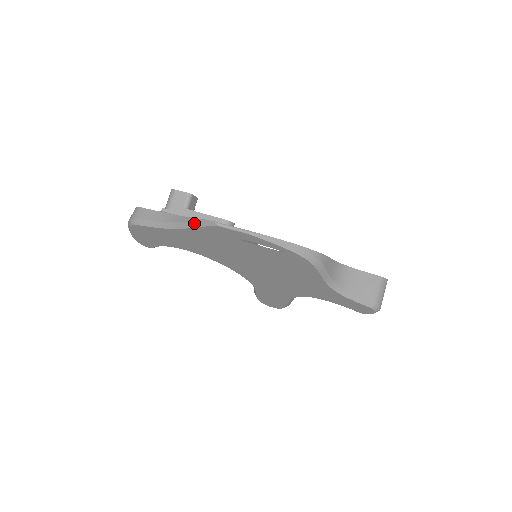
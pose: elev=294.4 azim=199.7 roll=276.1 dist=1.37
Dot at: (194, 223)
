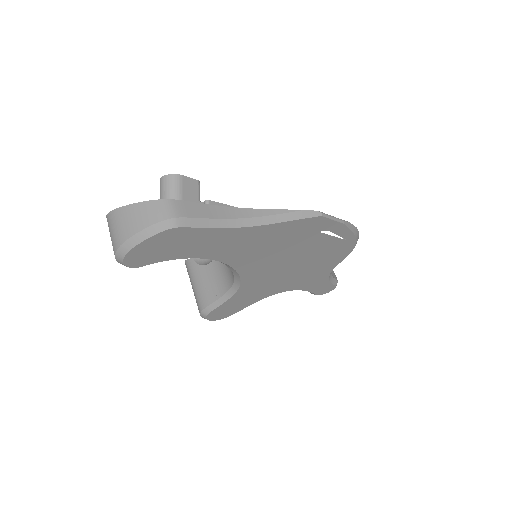
Dot at: (287, 216)
